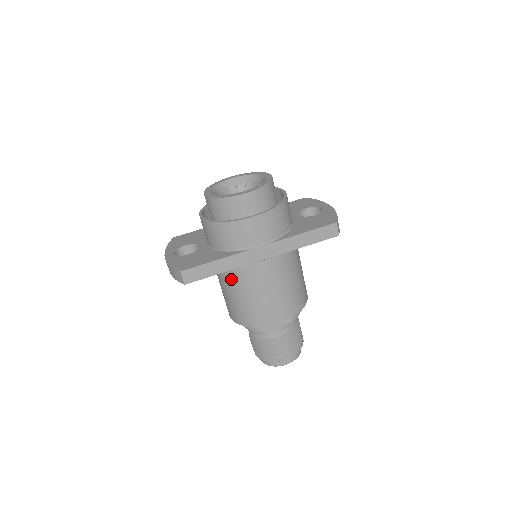
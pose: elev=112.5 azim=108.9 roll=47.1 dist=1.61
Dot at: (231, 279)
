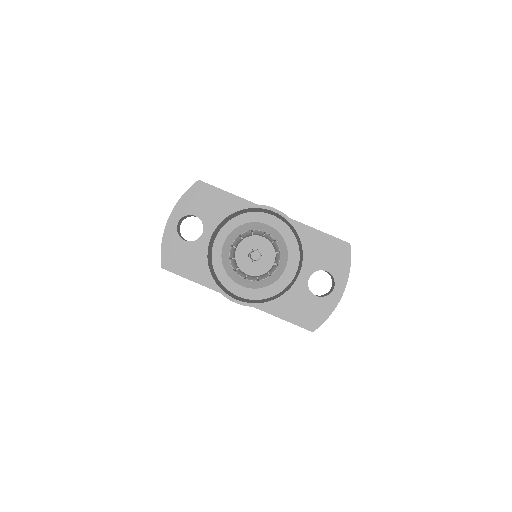
Dot at: occluded
